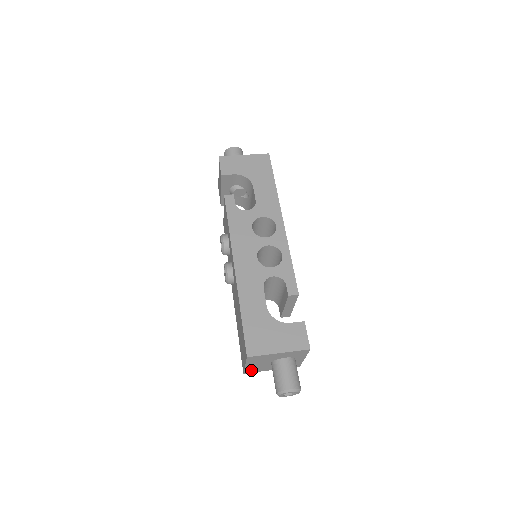
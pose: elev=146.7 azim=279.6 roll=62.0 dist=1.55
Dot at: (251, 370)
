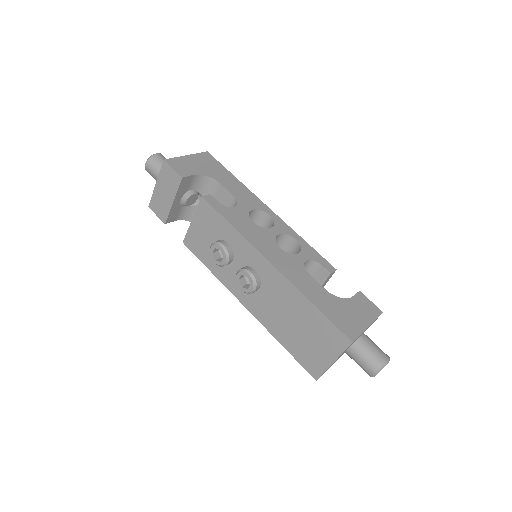
Dot at: (325, 371)
